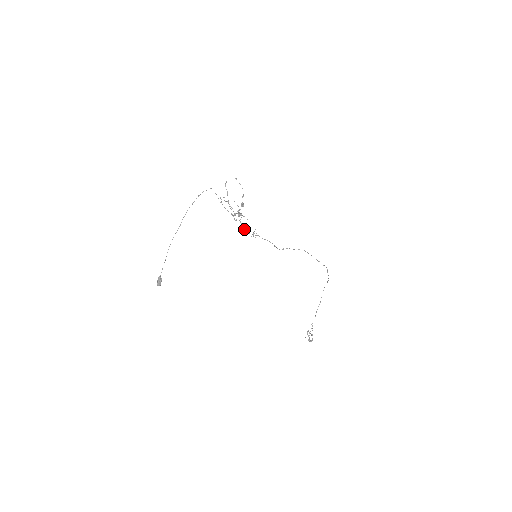
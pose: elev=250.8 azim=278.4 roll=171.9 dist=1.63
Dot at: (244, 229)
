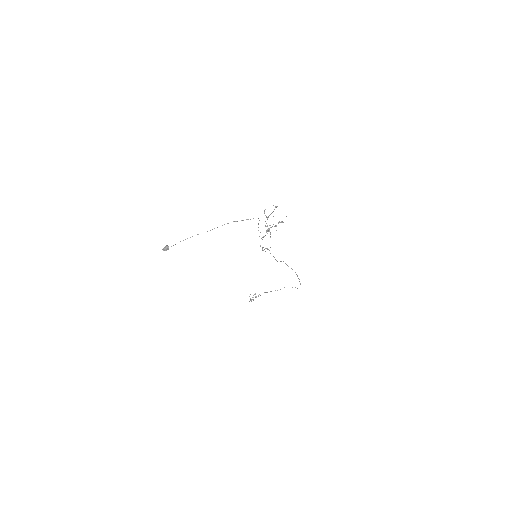
Dot at: occluded
